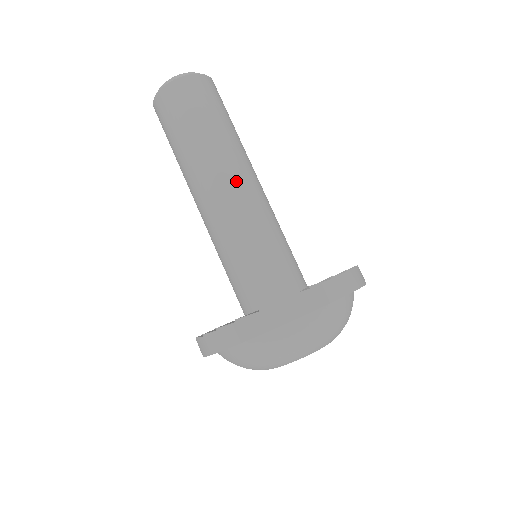
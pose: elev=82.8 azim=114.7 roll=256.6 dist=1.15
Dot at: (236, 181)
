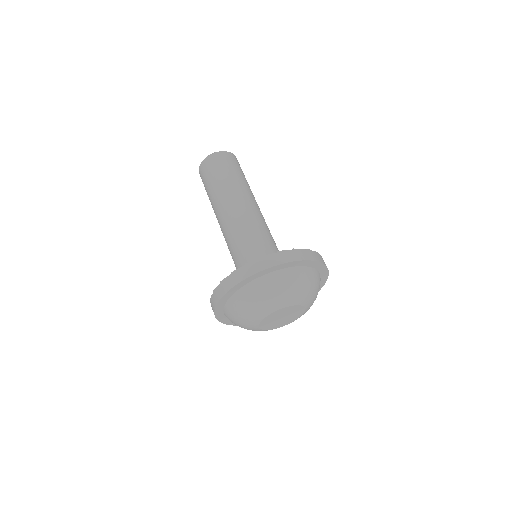
Dot at: (227, 213)
